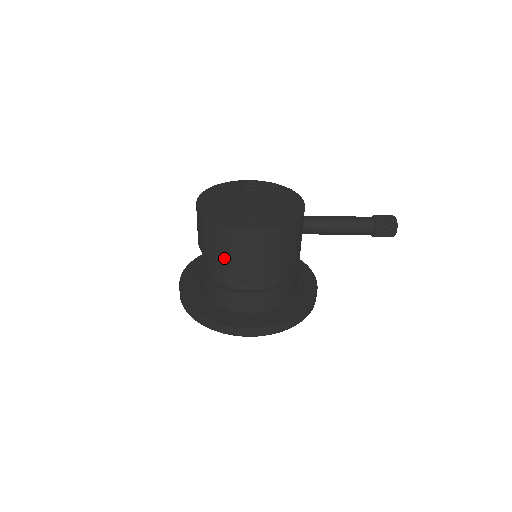
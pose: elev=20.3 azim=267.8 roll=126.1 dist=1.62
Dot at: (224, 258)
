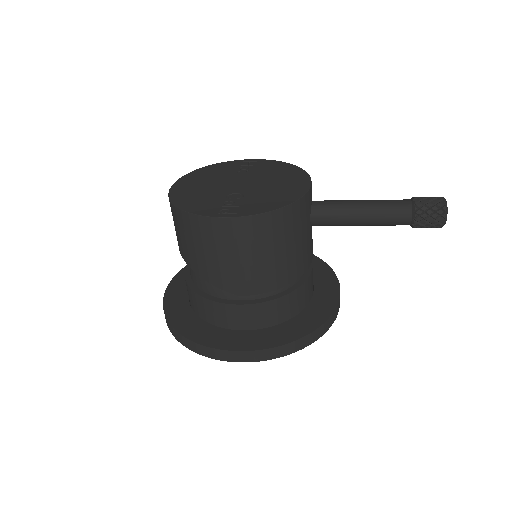
Dot at: (199, 257)
